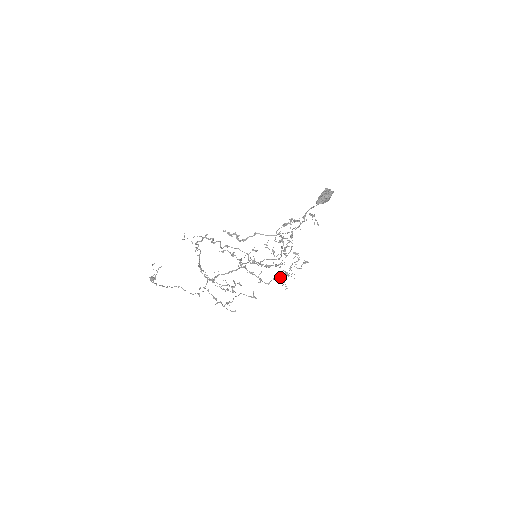
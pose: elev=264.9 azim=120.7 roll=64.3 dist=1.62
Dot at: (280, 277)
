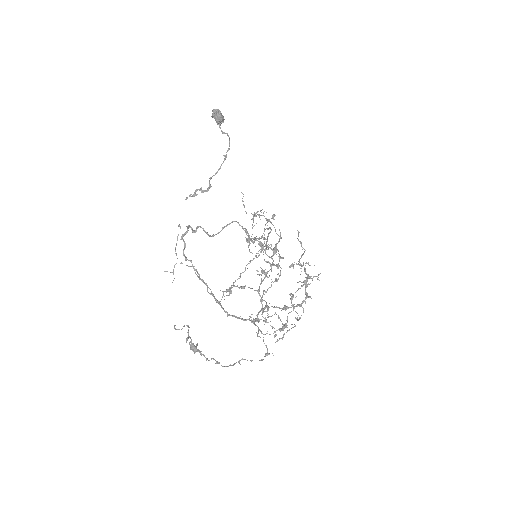
Dot at: occluded
